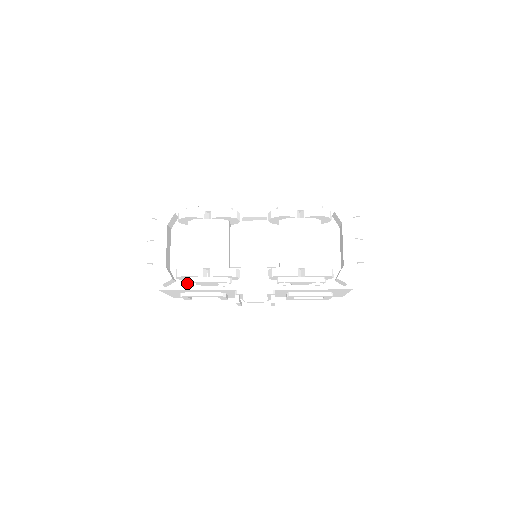
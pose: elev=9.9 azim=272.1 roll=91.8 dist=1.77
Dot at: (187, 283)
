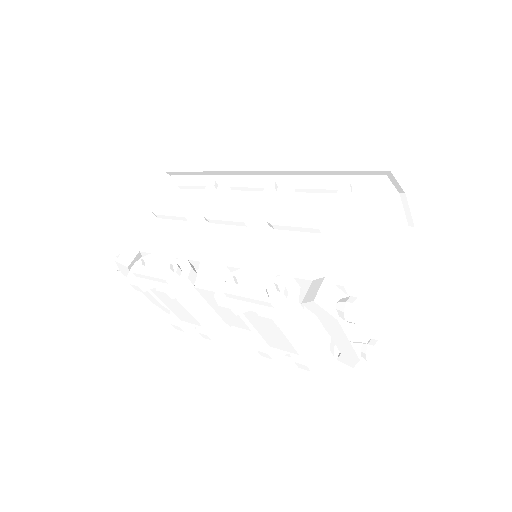
Dot at: occluded
